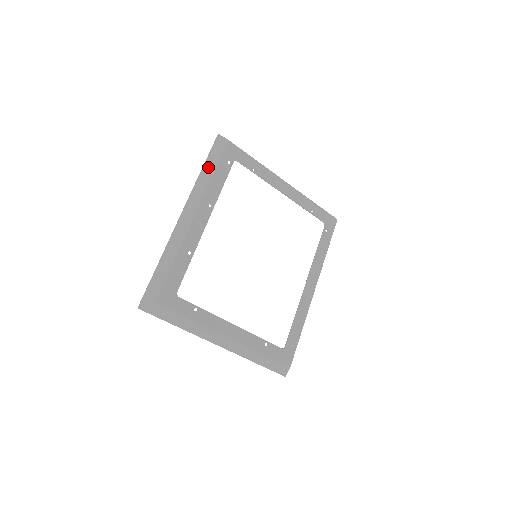
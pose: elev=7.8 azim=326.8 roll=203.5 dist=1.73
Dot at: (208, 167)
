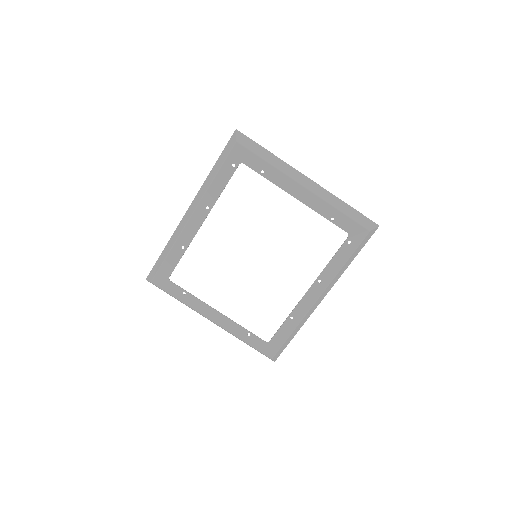
Dot at: (216, 167)
